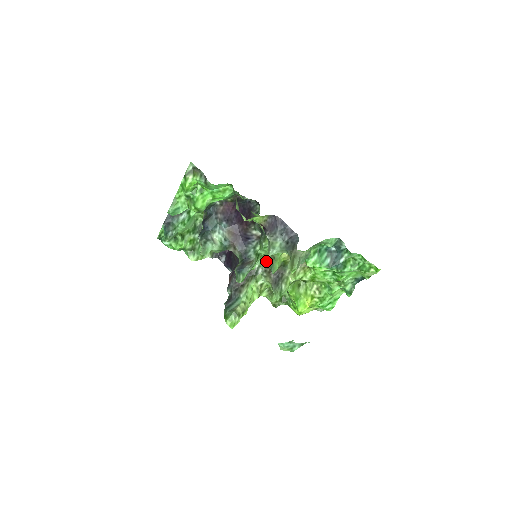
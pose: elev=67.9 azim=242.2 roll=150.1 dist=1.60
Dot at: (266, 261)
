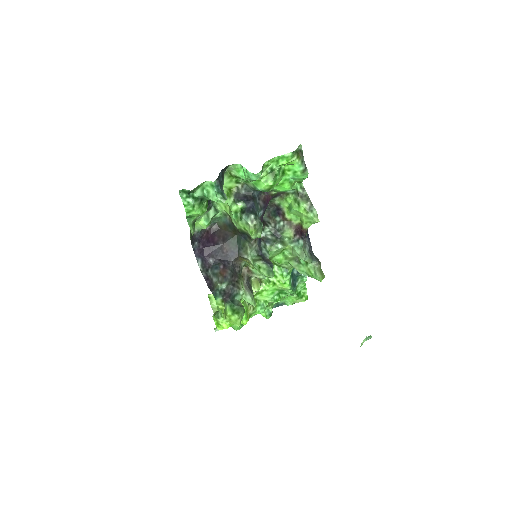
Dot at: (245, 264)
